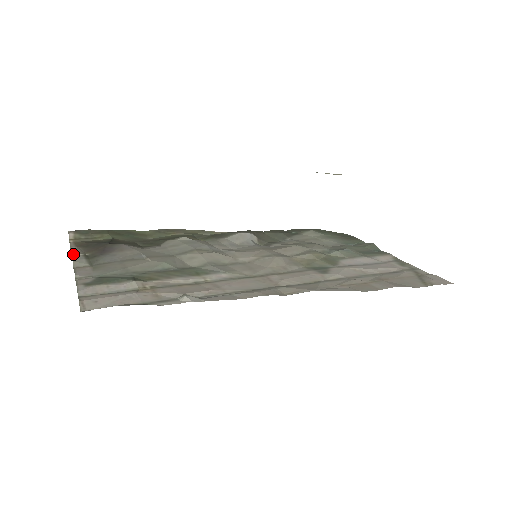
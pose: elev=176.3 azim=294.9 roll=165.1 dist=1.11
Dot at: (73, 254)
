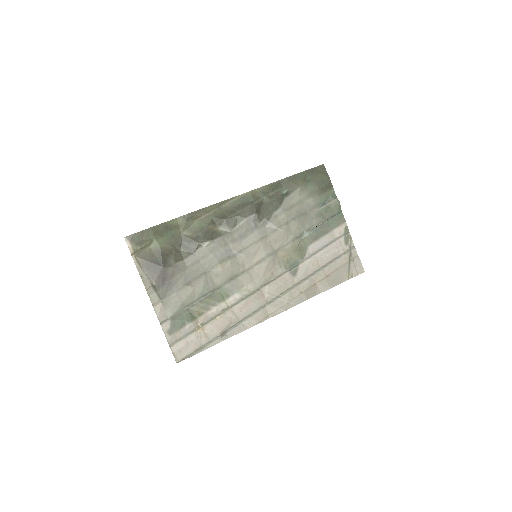
Dot at: (147, 289)
